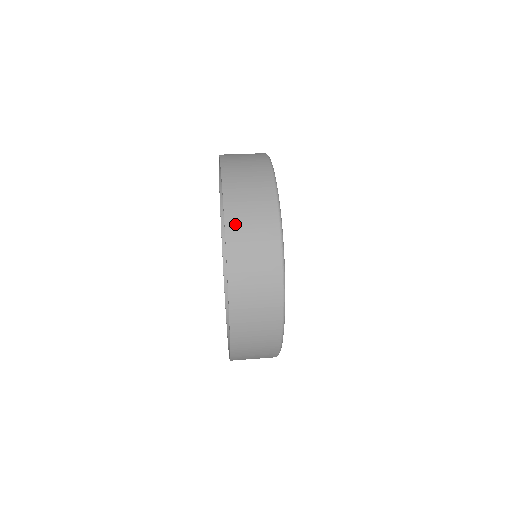
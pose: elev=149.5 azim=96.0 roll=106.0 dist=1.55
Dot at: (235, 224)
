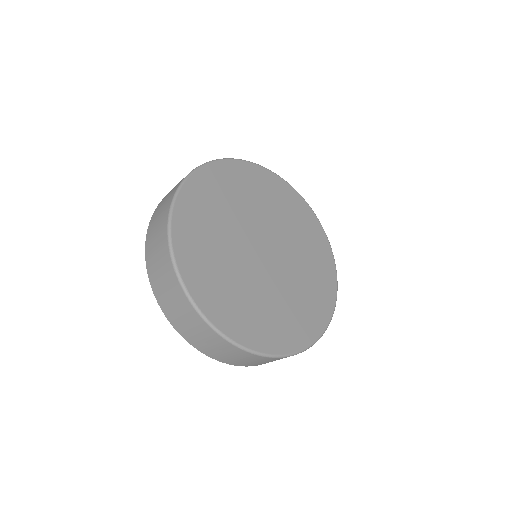
Dot at: occluded
